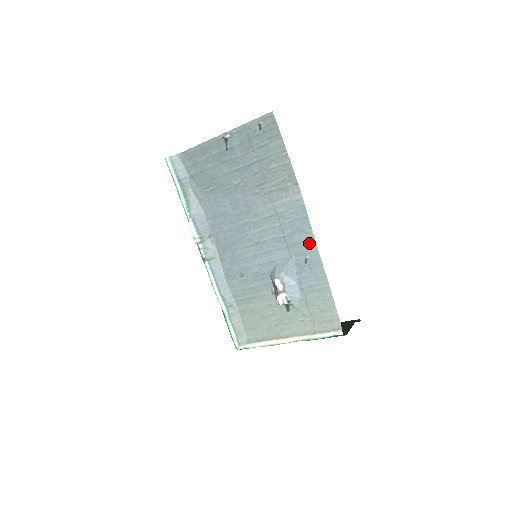
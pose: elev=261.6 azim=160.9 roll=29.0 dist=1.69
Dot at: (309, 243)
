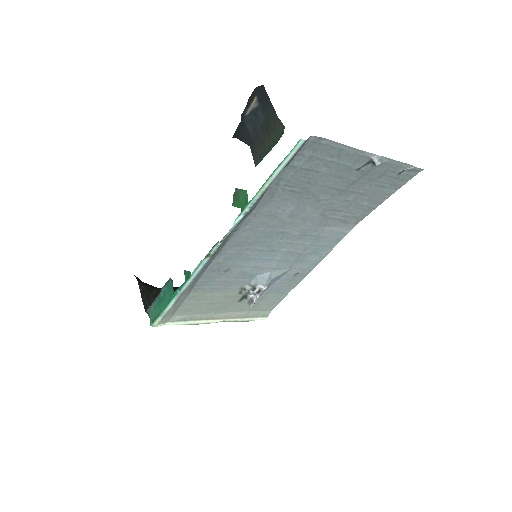
Dot at: (313, 264)
